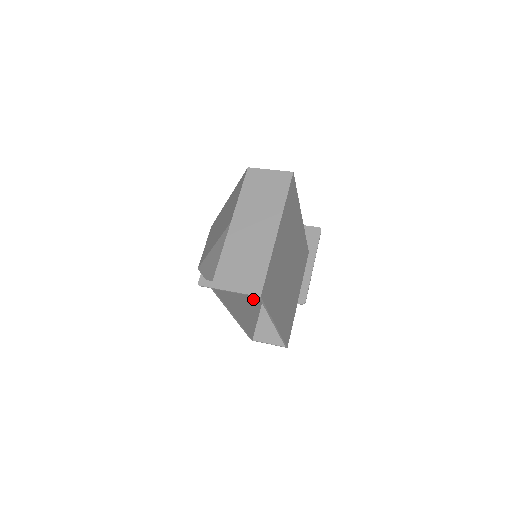
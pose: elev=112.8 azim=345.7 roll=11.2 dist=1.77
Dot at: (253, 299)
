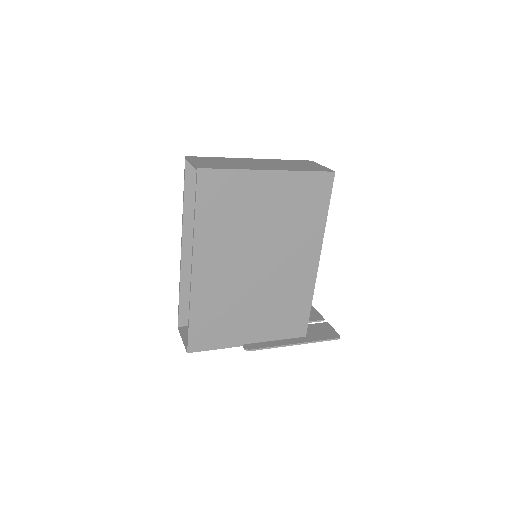
Dot at: occluded
